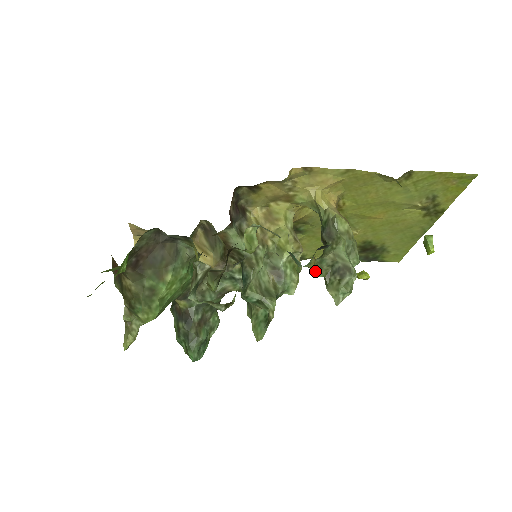
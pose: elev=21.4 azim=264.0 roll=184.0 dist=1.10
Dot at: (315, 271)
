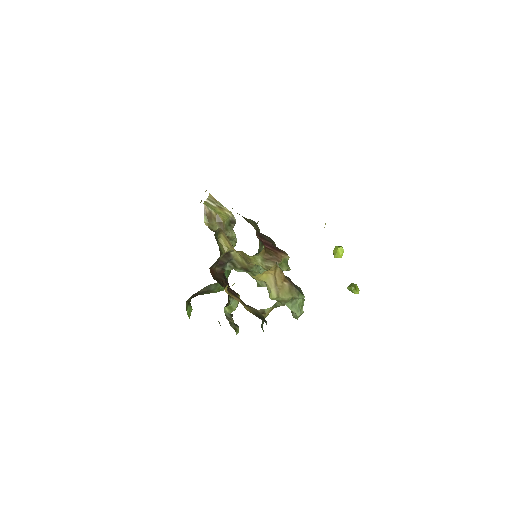
Dot at: (276, 307)
